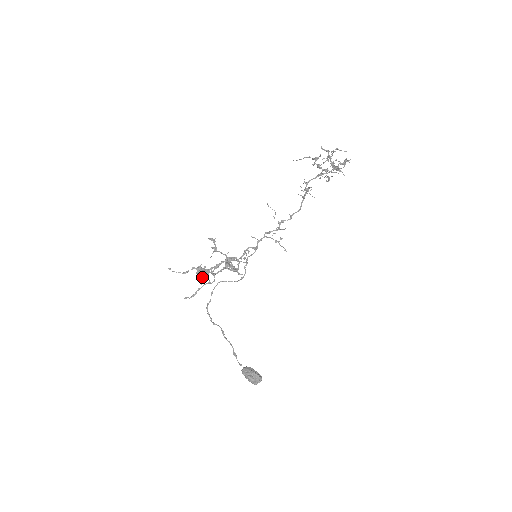
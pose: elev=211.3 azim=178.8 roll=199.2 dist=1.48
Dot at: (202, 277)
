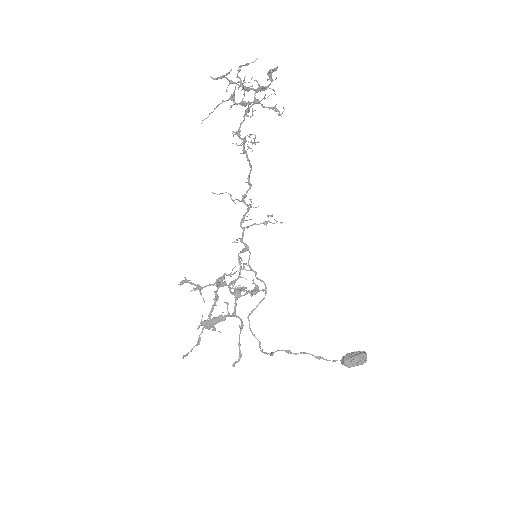
Dot at: occluded
